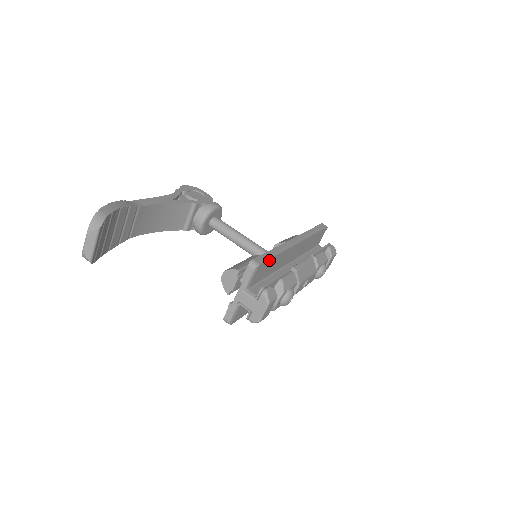
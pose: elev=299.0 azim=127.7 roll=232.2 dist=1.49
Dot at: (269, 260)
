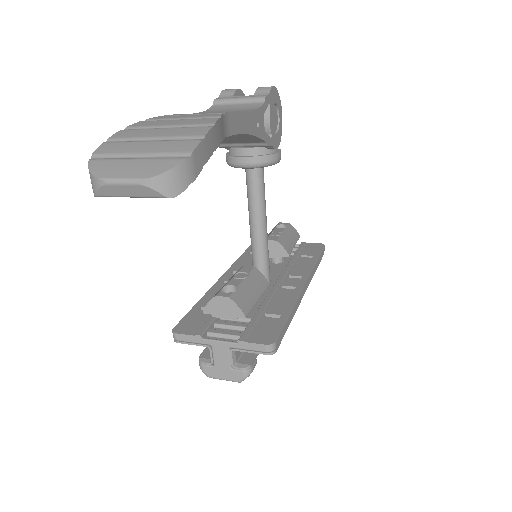
Dot at: (282, 335)
